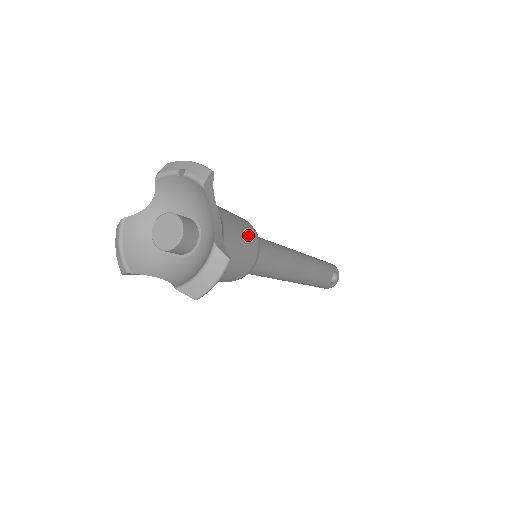
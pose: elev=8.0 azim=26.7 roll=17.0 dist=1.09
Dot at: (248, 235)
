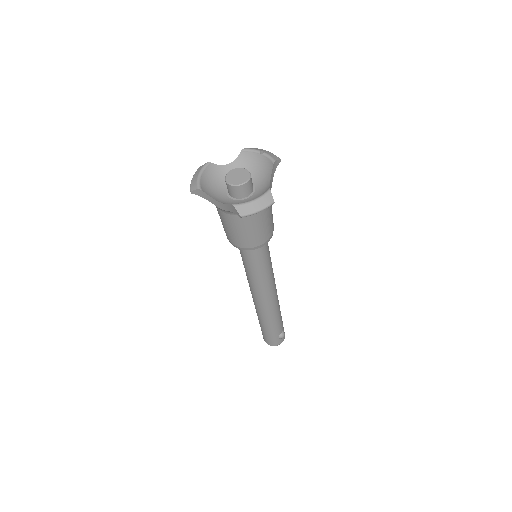
Dot at: (272, 219)
